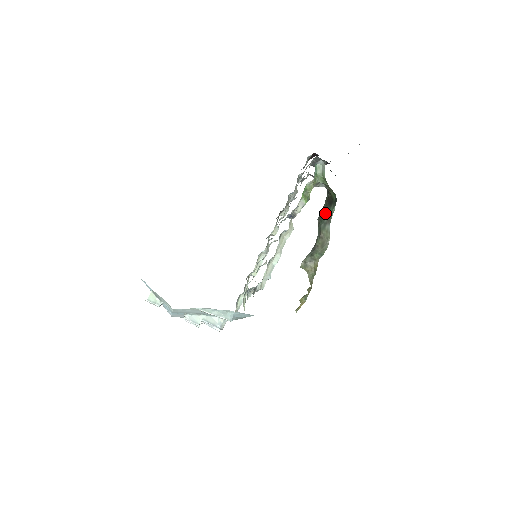
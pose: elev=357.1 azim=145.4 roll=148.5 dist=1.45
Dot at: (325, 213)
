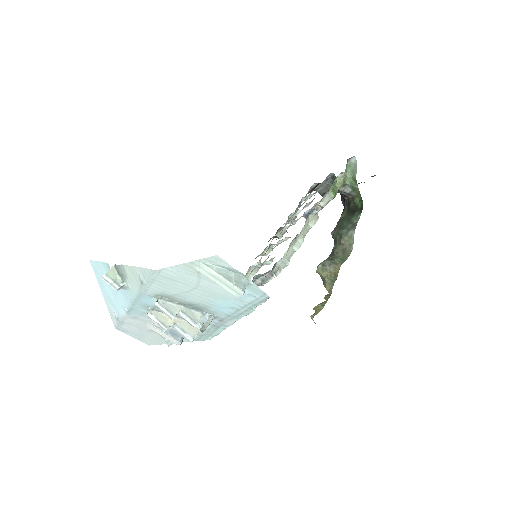
Dot at: (347, 220)
